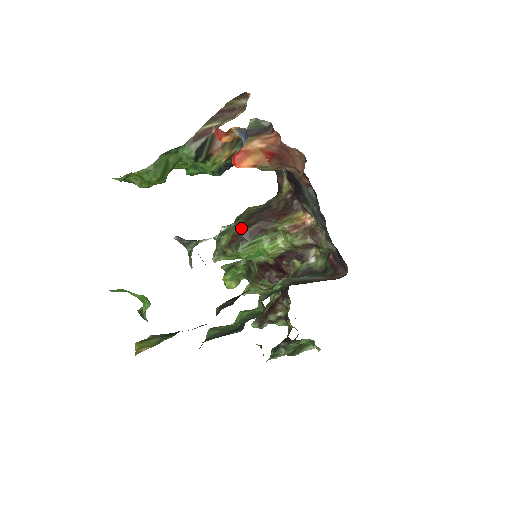
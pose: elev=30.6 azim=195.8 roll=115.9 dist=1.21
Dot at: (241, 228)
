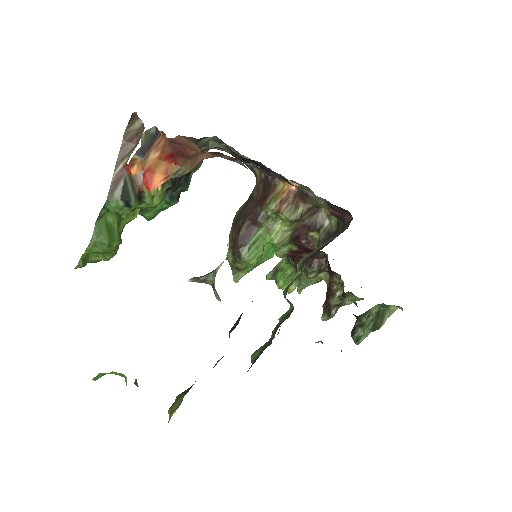
Dot at: (234, 236)
